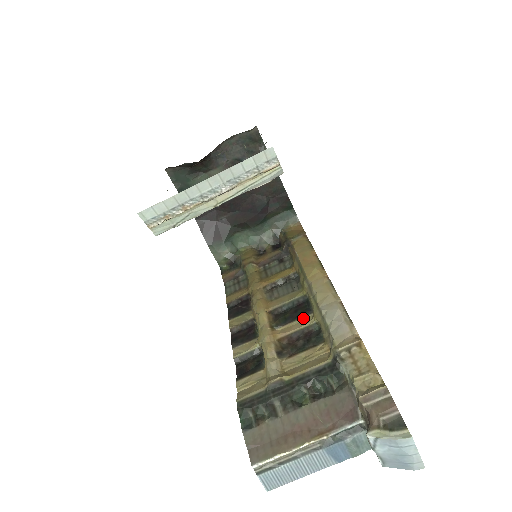
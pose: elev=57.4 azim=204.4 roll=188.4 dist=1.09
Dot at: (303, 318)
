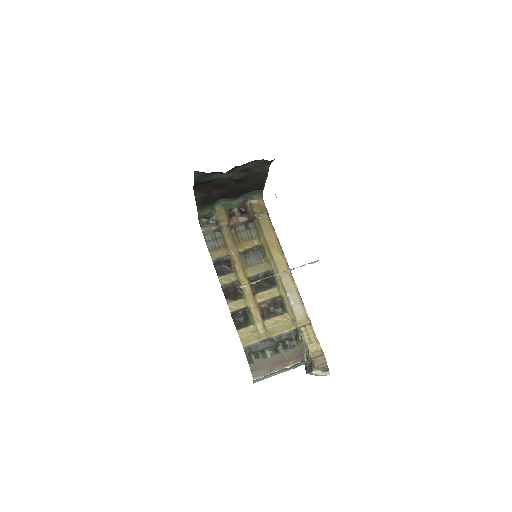
Dot at: (271, 290)
